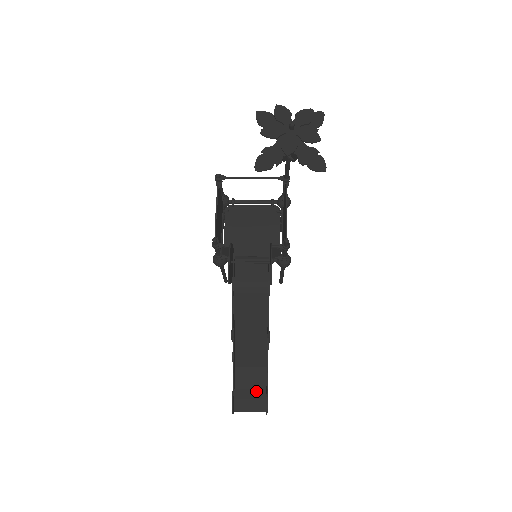
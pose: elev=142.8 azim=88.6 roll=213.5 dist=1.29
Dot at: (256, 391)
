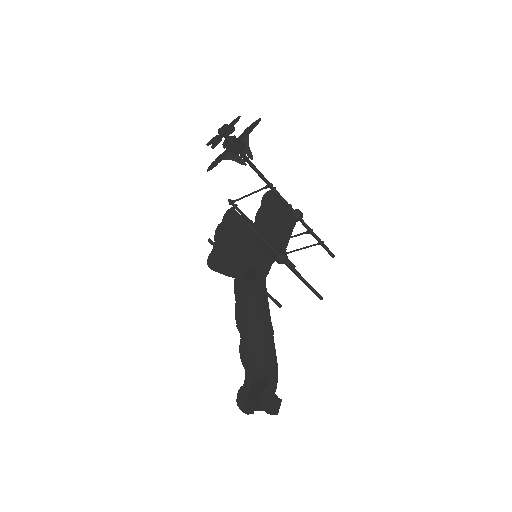
Dot at: occluded
